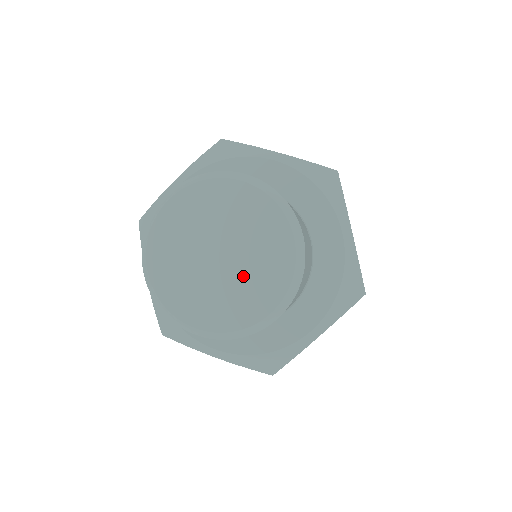
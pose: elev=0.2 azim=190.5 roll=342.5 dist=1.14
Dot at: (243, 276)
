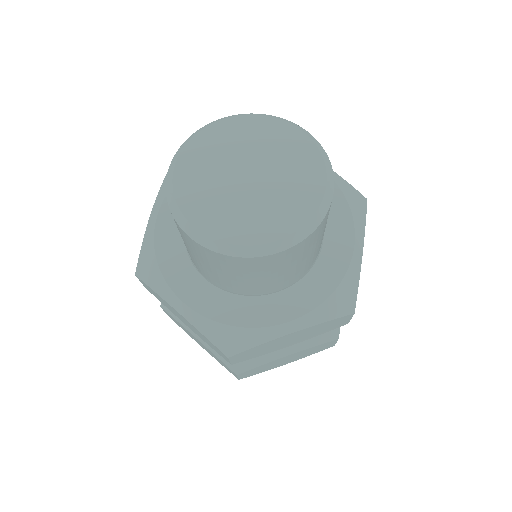
Dot at: (281, 176)
